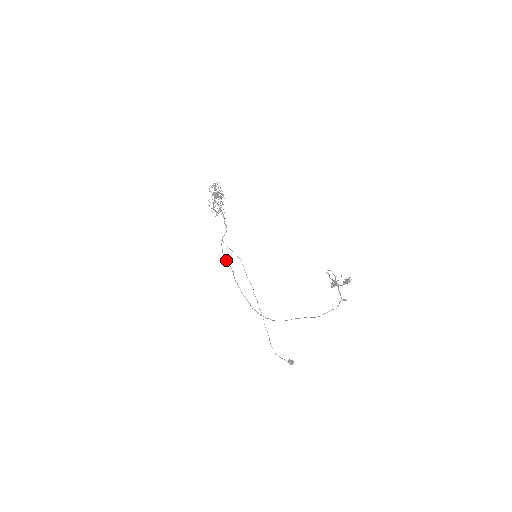
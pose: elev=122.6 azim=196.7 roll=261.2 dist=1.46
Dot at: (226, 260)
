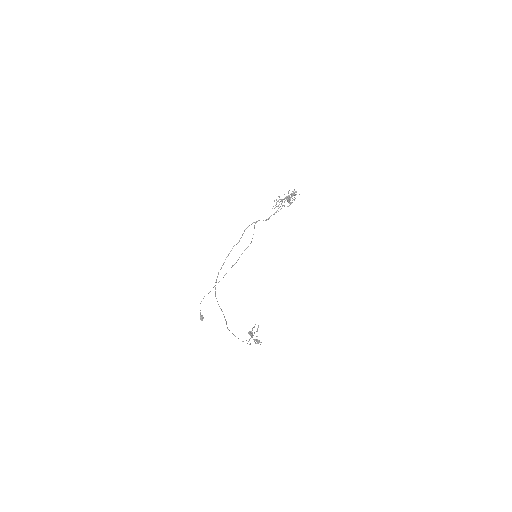
Dot at: occluded
